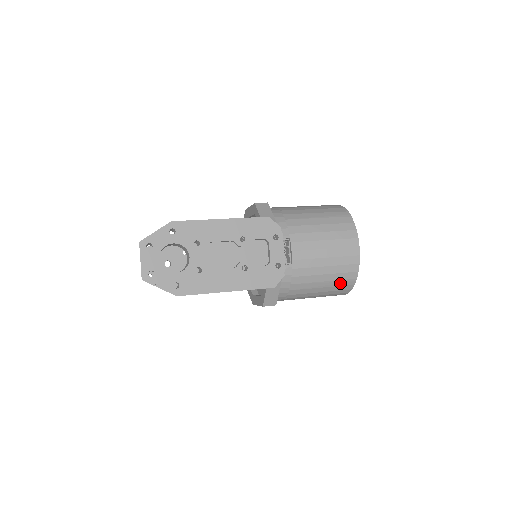
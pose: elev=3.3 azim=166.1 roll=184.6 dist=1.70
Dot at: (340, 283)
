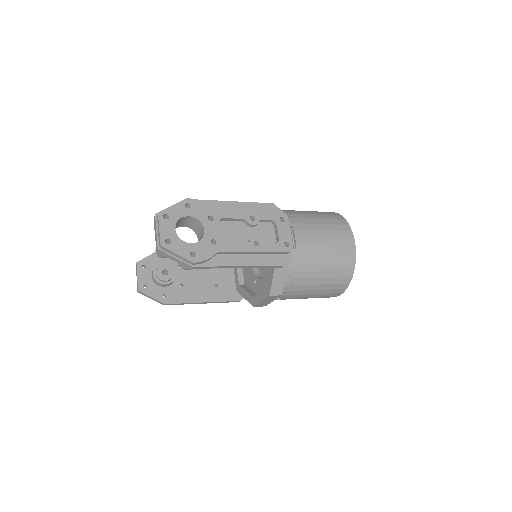
Dot at: (340, 274)
